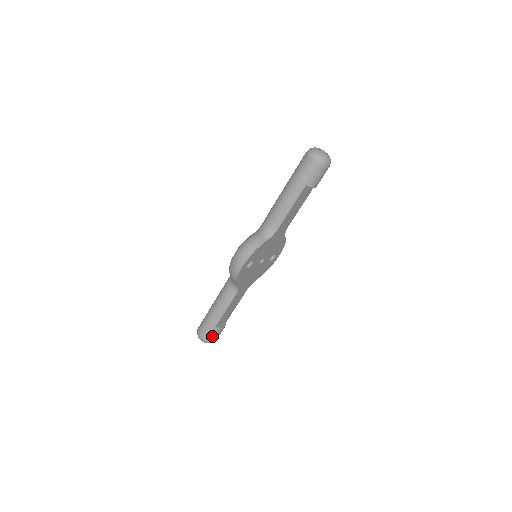
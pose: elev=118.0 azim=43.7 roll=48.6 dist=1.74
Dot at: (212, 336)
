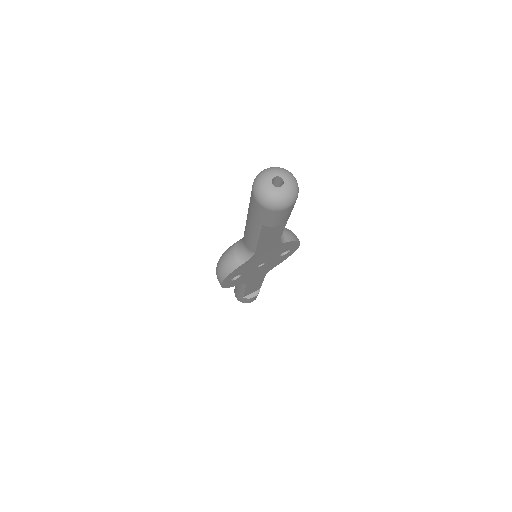
Dot at: (245, 301)
